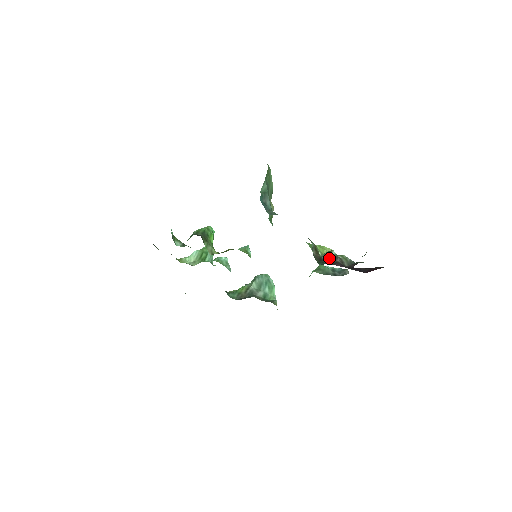
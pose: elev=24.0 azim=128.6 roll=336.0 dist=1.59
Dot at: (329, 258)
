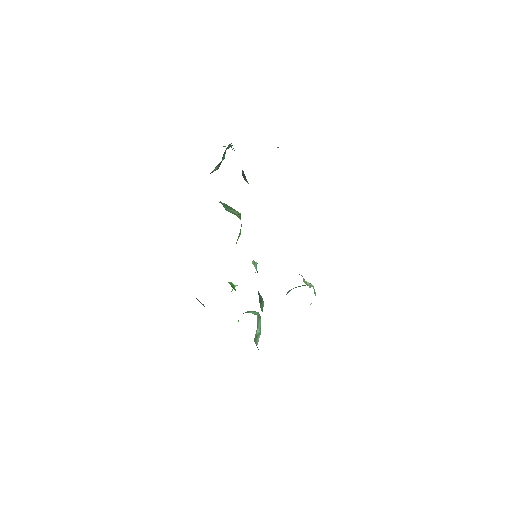
Dot at: occluded
